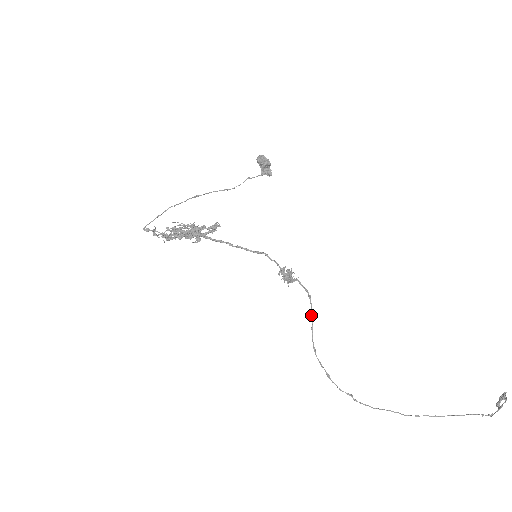
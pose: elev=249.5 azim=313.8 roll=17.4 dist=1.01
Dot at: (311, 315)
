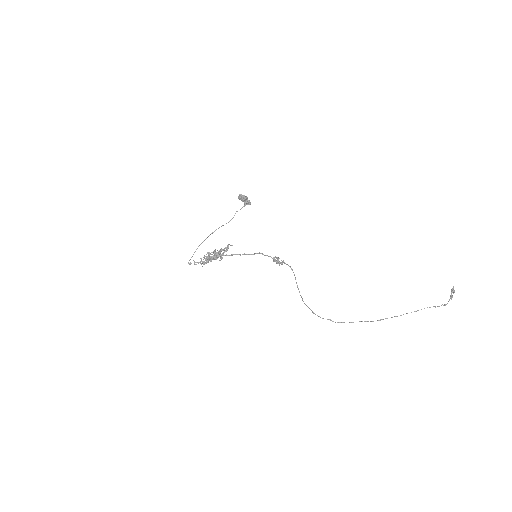
Dot at: occluded
